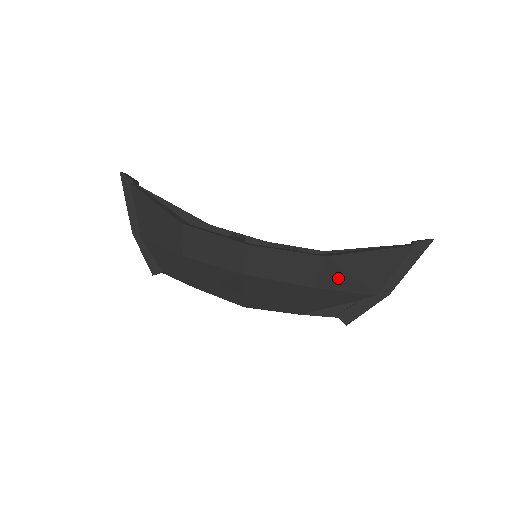
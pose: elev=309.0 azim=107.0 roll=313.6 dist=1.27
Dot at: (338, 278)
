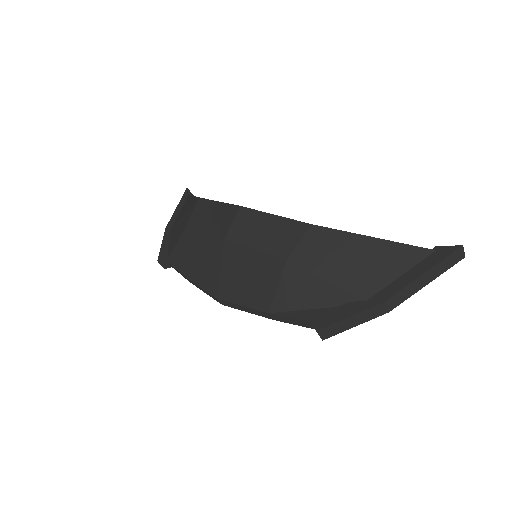
Dot at: (320, 258)
